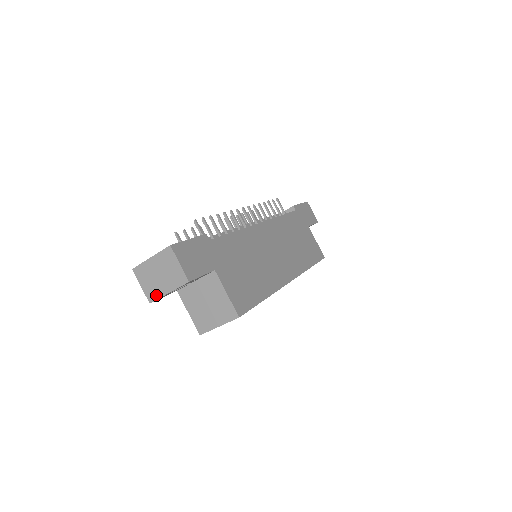
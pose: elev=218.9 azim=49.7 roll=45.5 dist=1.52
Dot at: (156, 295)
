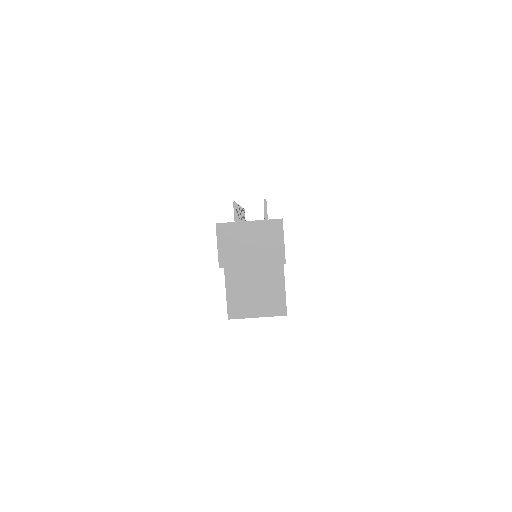
Dot at: (234, 262)
